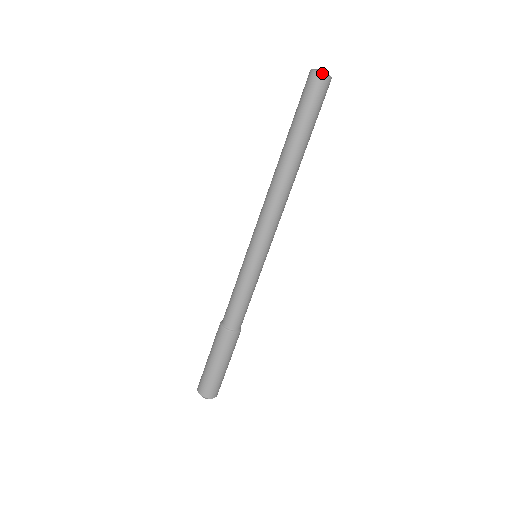
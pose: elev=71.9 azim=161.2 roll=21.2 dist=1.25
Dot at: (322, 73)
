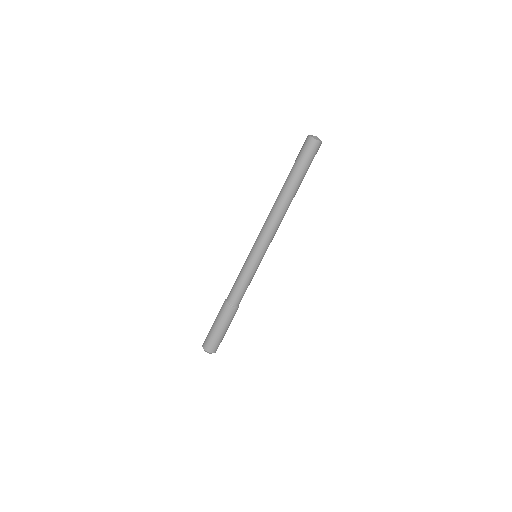
Dot at: (309, 136)
